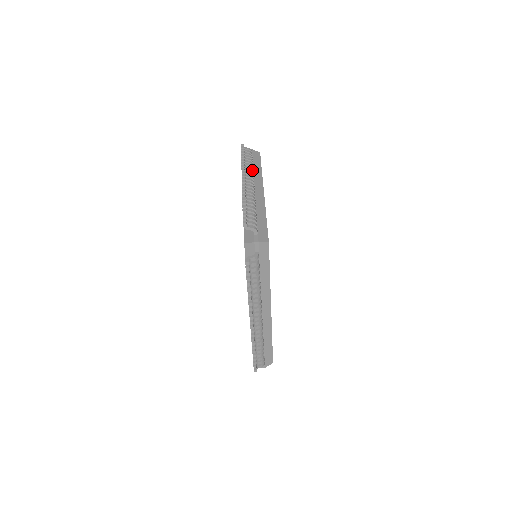
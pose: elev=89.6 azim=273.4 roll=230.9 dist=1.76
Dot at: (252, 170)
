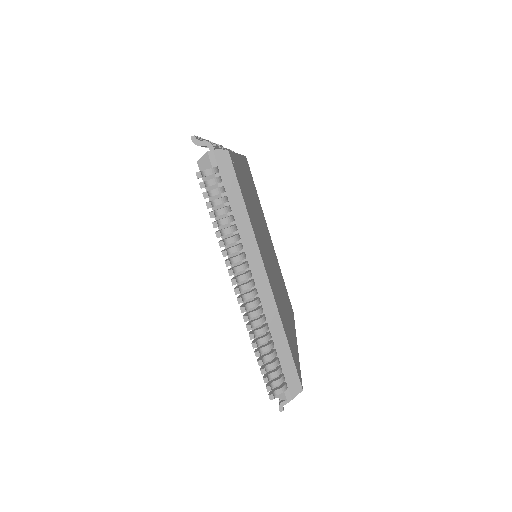
Dot at: occluded
